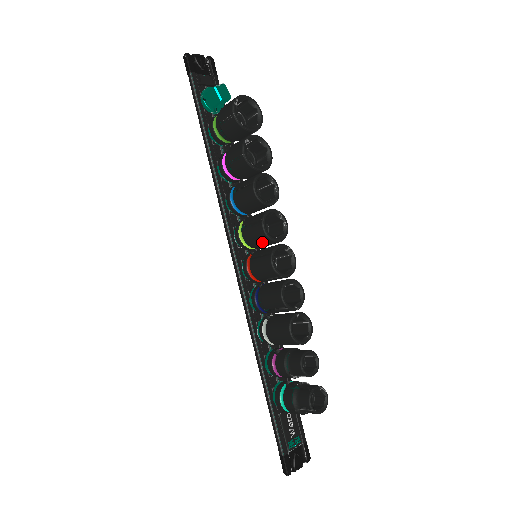
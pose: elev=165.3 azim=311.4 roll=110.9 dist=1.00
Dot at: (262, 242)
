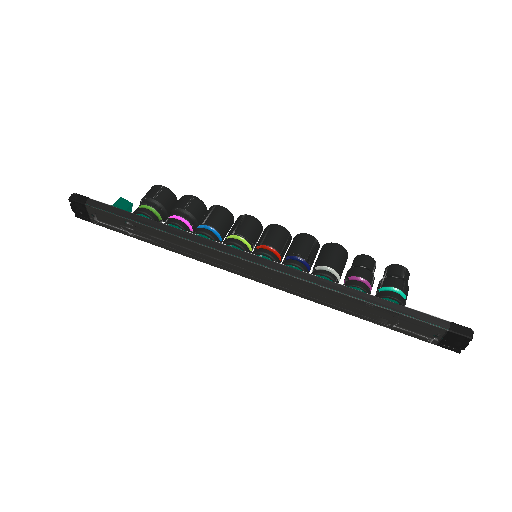
Dot at: (256, 229)
